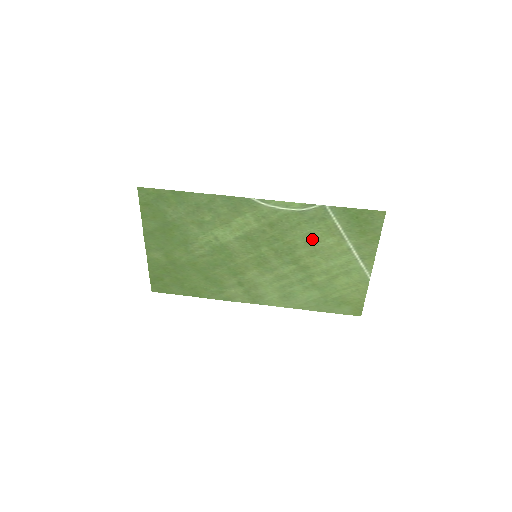
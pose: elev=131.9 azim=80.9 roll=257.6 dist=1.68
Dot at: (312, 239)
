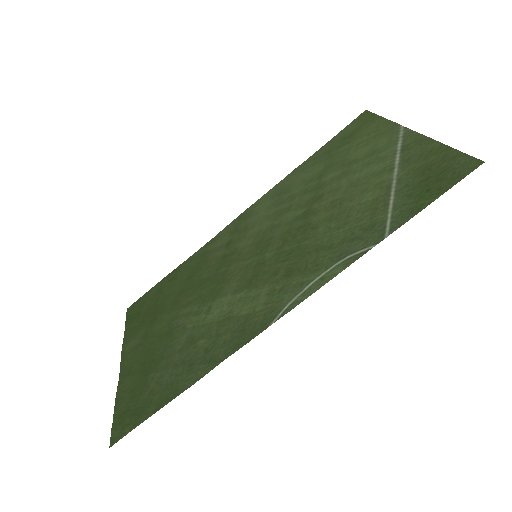
Dot at: (342, 218)
